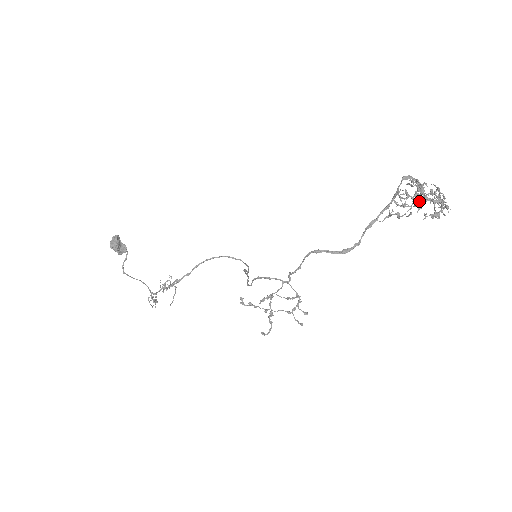
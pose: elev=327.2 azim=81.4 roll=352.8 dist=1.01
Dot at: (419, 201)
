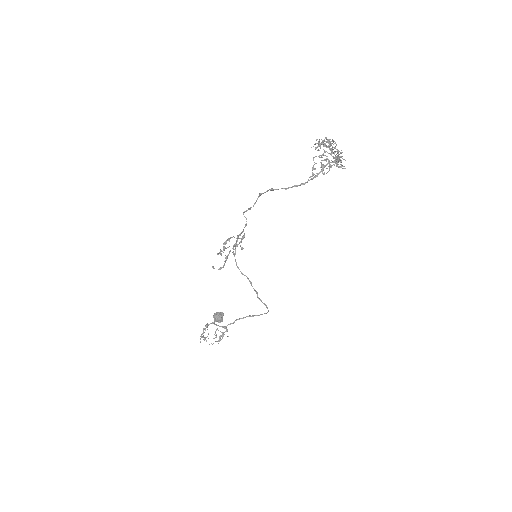
Dot at: occluded
